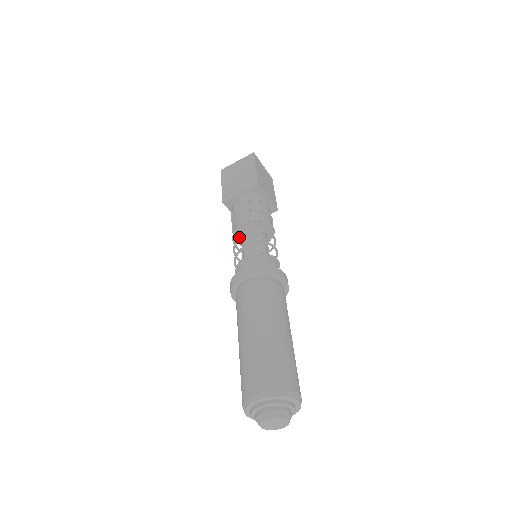
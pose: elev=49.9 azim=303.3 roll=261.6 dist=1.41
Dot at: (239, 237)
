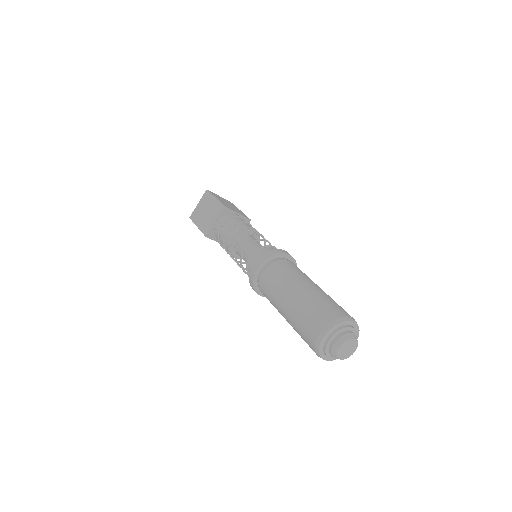
Dot at: (235, 249)
